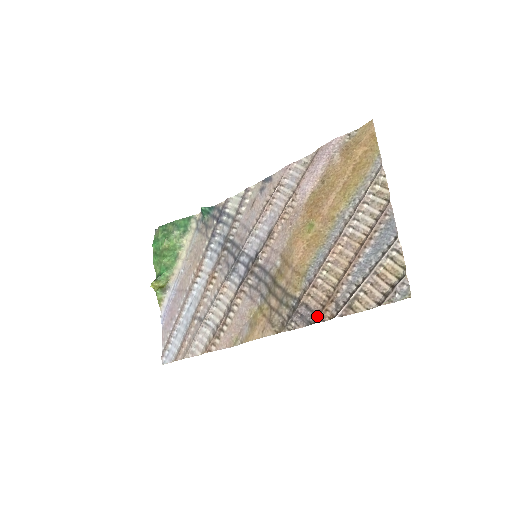
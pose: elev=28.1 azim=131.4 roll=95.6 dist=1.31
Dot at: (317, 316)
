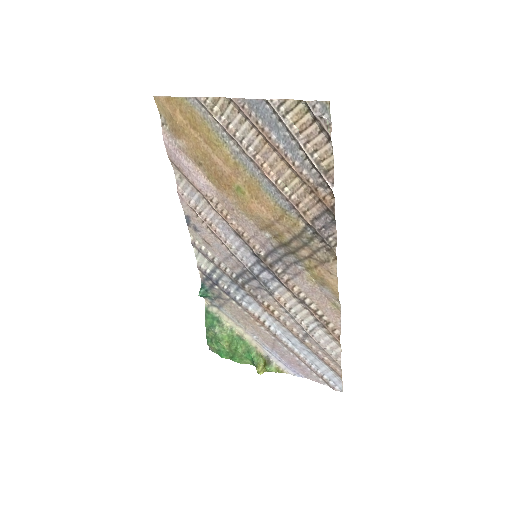
Dot at: (328, 210)
